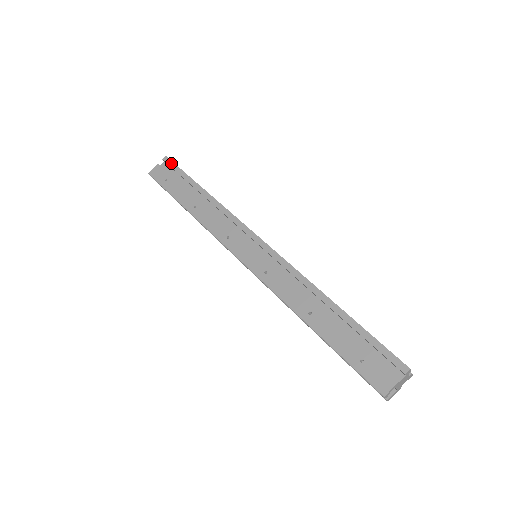
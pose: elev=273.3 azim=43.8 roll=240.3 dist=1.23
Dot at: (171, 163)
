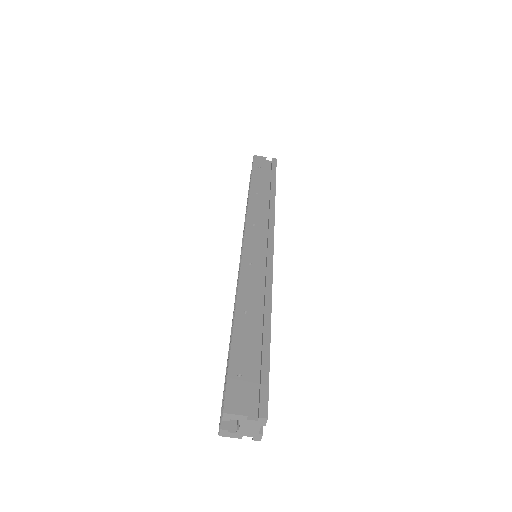
Dot at: (275, 164)
